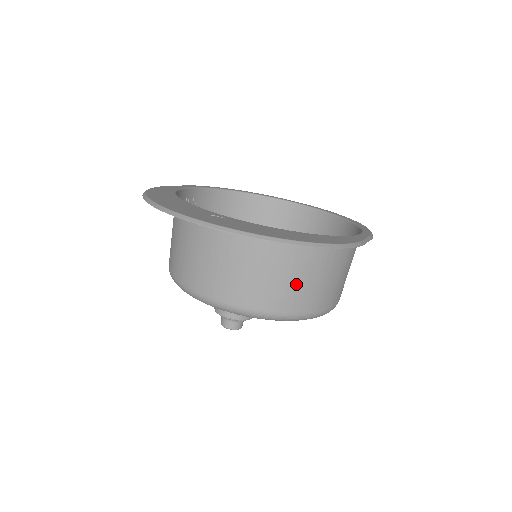
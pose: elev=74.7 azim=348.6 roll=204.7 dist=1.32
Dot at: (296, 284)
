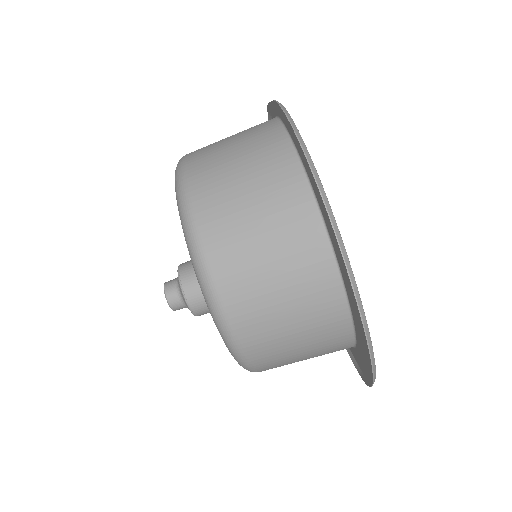
Dot at: (293, 358)
